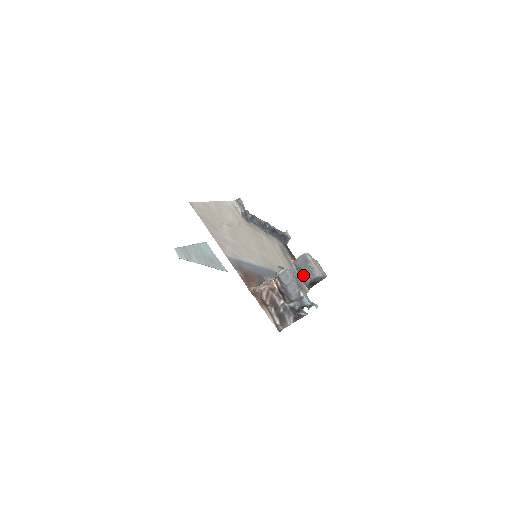
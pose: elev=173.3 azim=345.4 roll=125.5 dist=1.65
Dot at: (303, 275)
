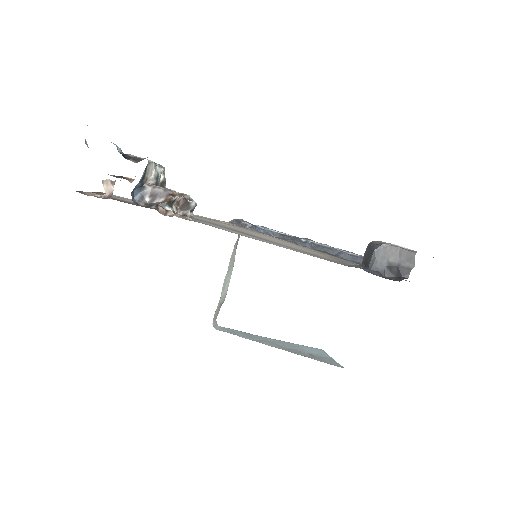
Dot at: (366, 264)
